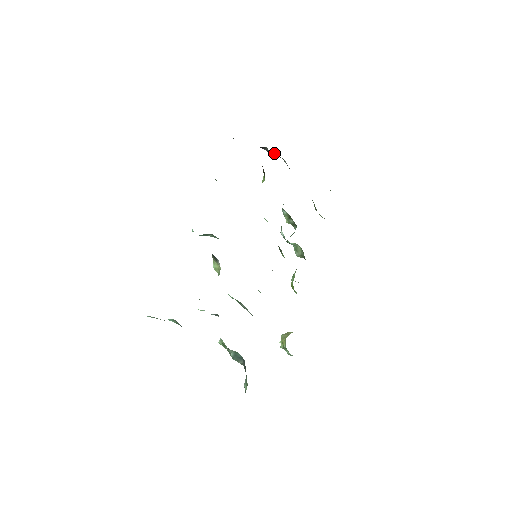
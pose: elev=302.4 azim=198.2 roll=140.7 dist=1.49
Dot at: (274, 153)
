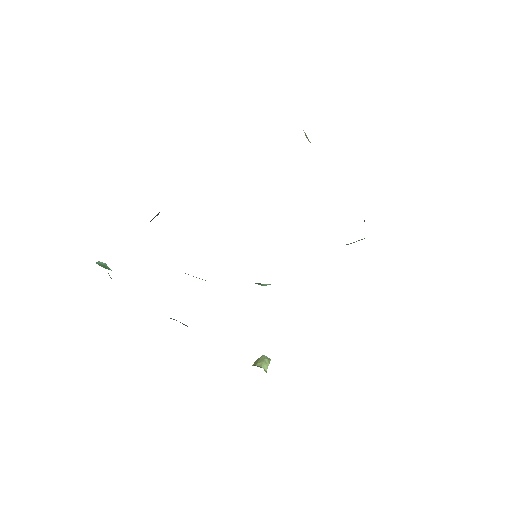
Dot at: occluded
